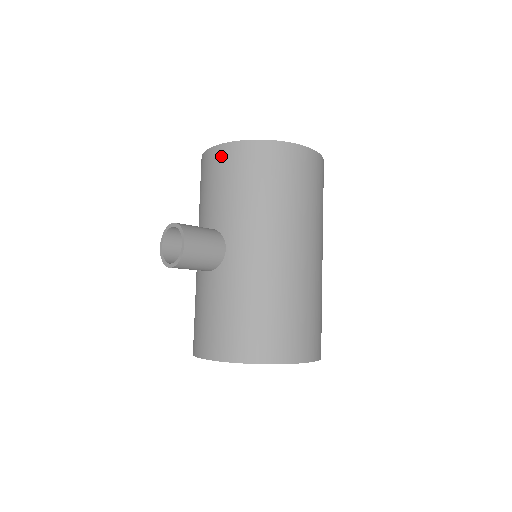
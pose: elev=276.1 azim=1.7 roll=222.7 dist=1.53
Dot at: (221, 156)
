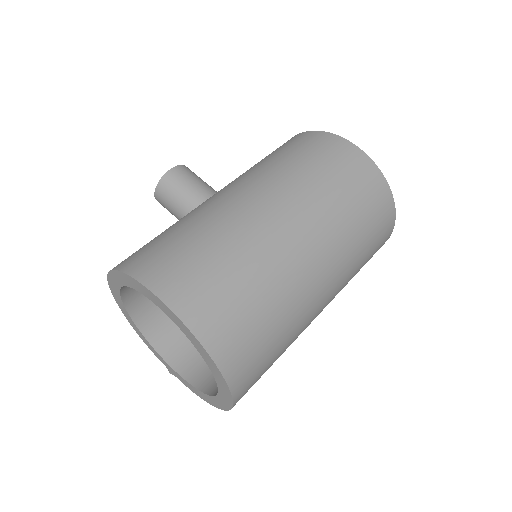
Dot at: occluded
